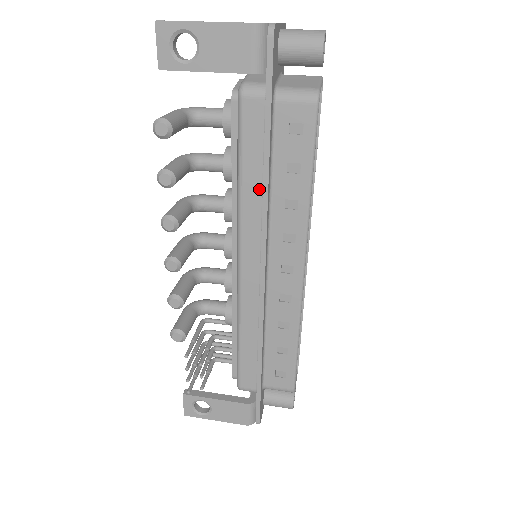
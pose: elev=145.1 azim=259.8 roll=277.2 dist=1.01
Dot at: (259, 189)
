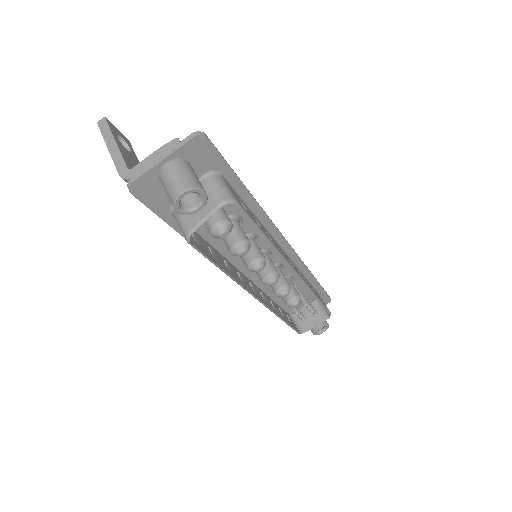
Dot at: occluded
